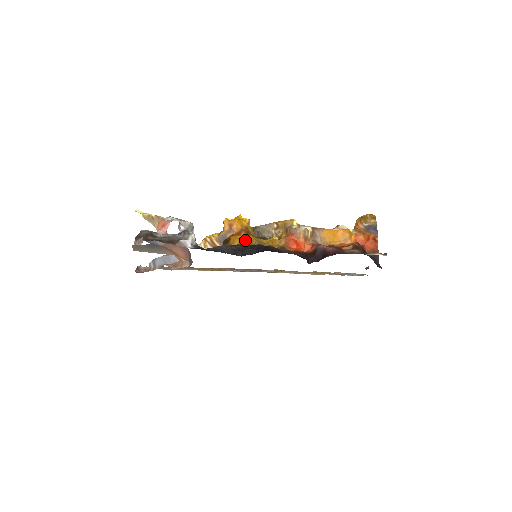
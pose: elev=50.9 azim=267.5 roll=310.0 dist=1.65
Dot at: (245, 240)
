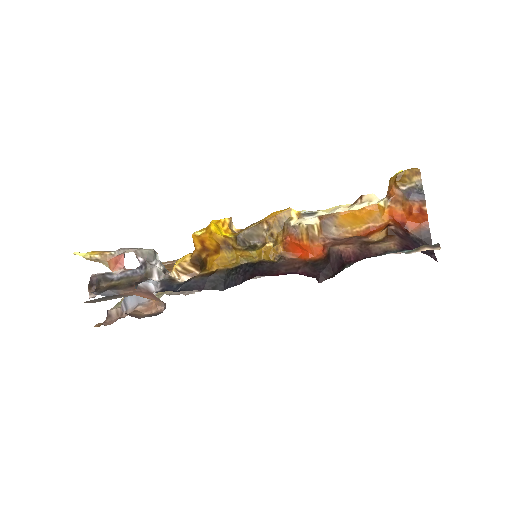
Dot at: (226, 259)
